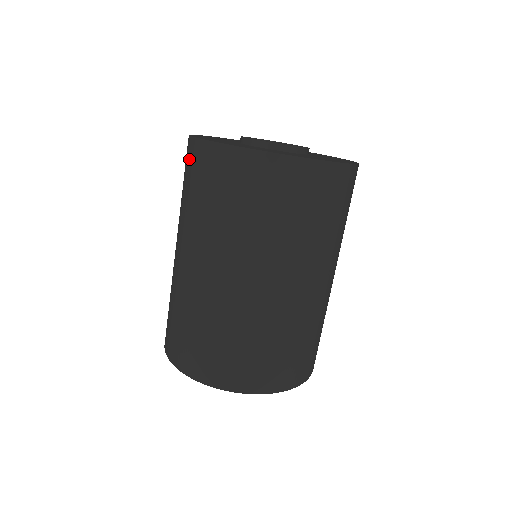
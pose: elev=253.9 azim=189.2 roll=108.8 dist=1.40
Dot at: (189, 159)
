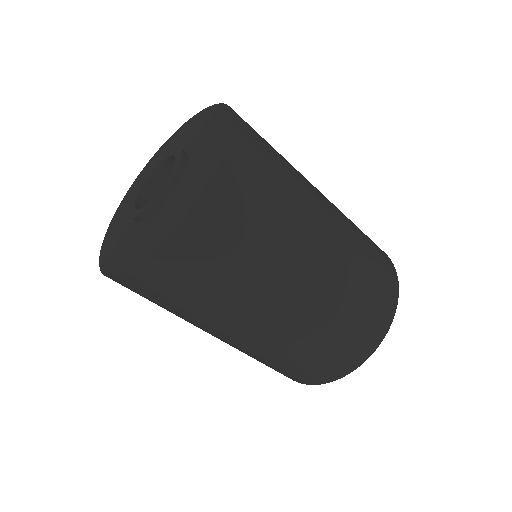
Dot at: occluded
